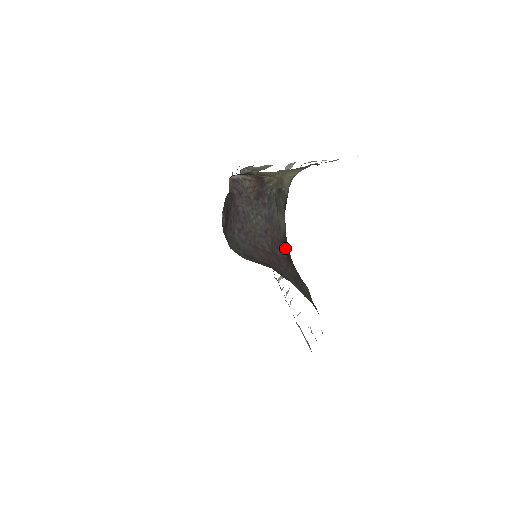
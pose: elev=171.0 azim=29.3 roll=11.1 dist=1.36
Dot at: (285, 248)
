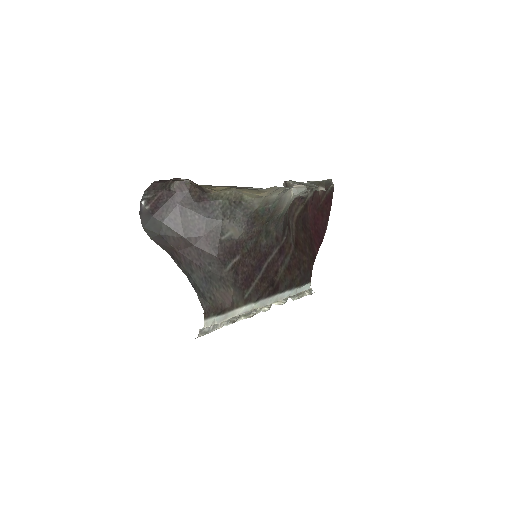
Dot at: (224, 251)
